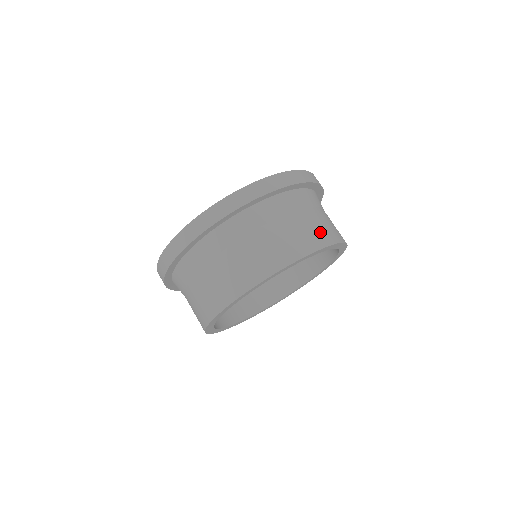
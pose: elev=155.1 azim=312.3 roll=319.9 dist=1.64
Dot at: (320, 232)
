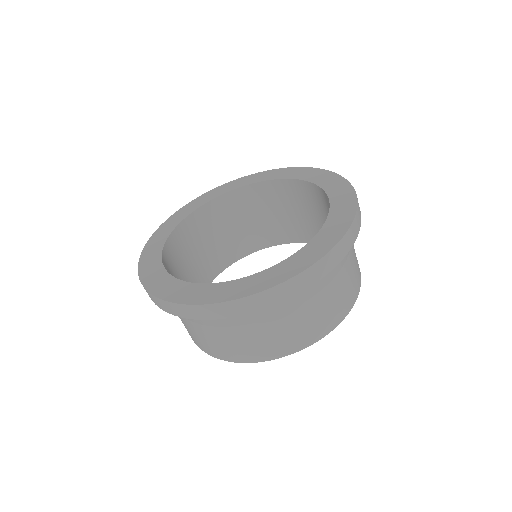
Dot at: occluded
